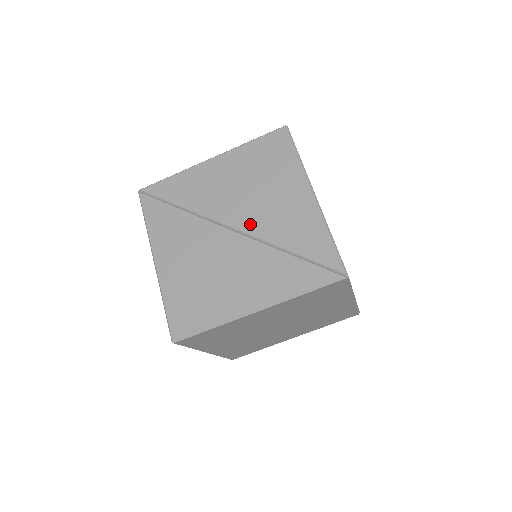
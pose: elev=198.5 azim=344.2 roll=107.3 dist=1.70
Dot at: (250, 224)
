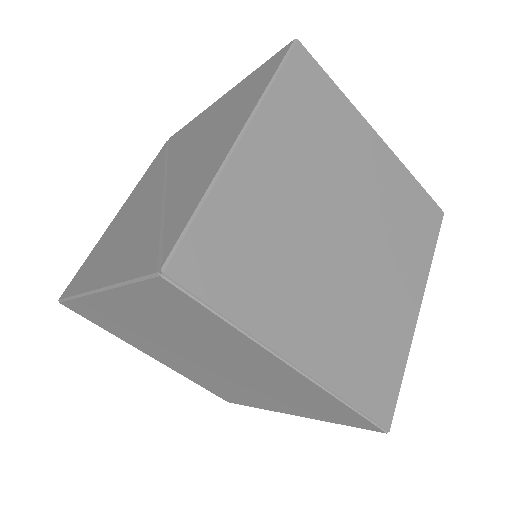
Dot at: (176, 177)
